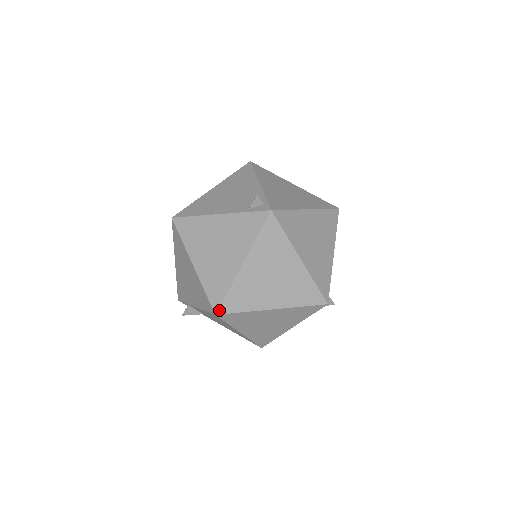
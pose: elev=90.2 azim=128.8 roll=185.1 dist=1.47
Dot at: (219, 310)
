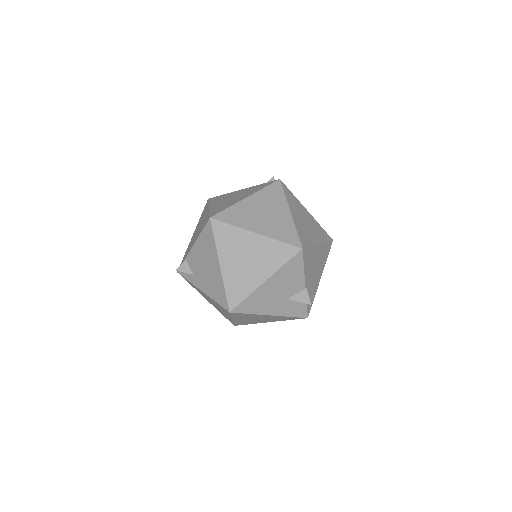
Dot at: (214, 216)
